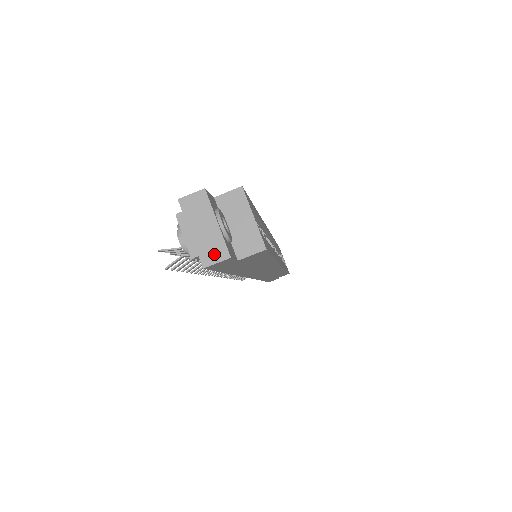
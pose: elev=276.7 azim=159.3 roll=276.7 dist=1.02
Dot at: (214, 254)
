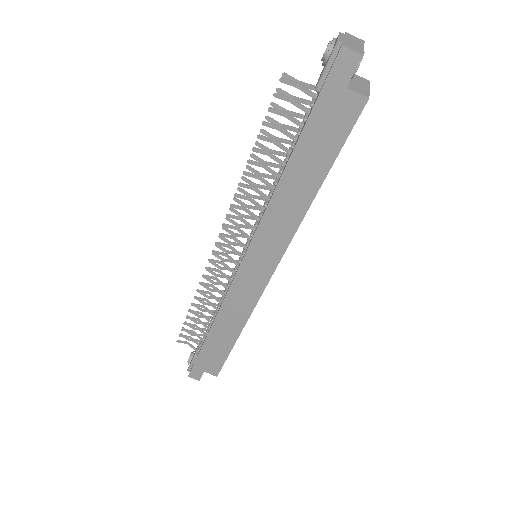
Dot at: (353, 48)
